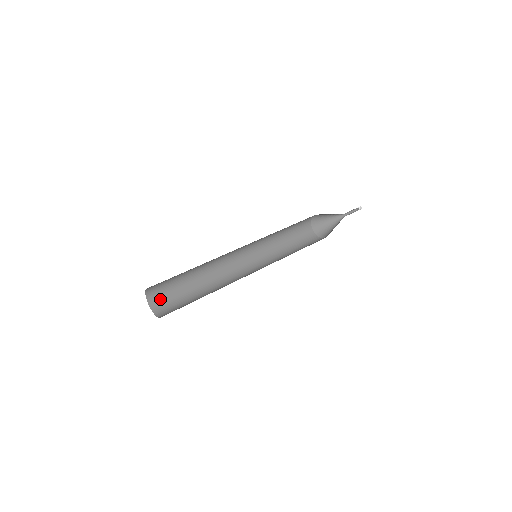
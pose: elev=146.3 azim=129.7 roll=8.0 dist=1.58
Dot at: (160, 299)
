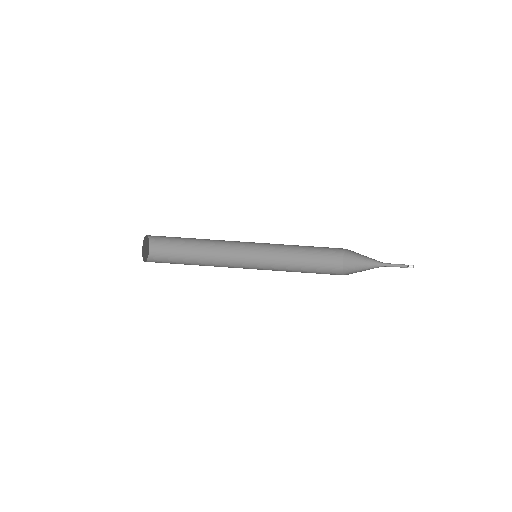
Dot at: (160, 246)
